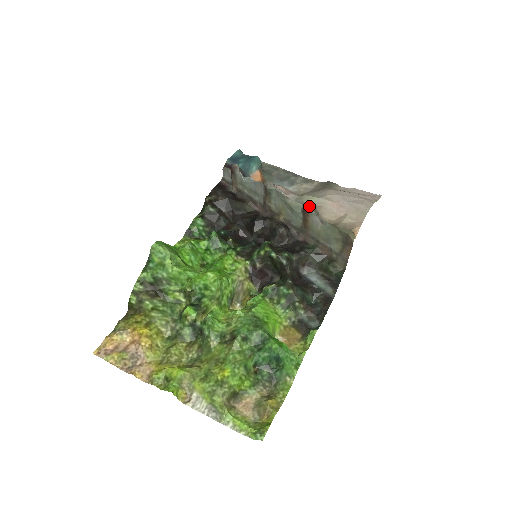
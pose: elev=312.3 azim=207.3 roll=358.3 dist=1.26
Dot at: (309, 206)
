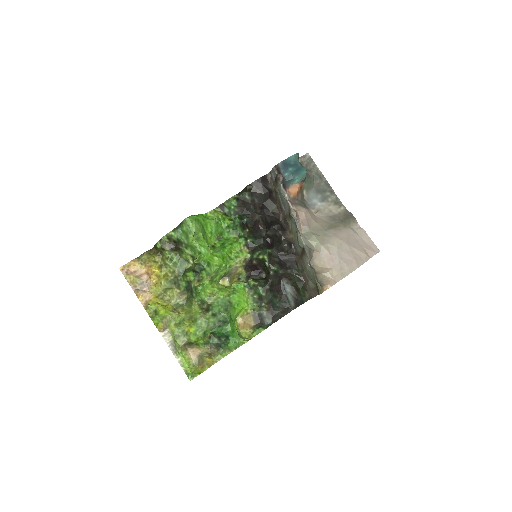
Dot at: (308, 249)
